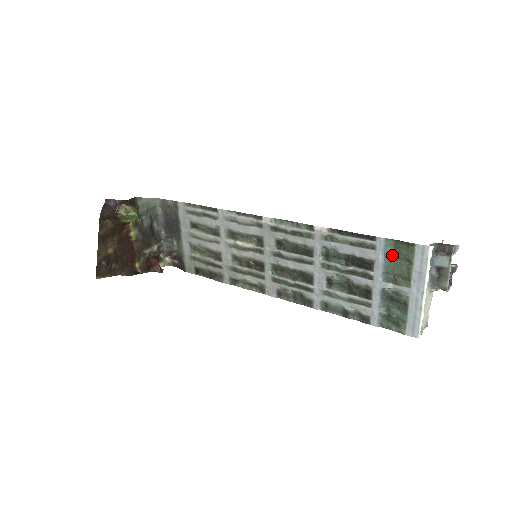
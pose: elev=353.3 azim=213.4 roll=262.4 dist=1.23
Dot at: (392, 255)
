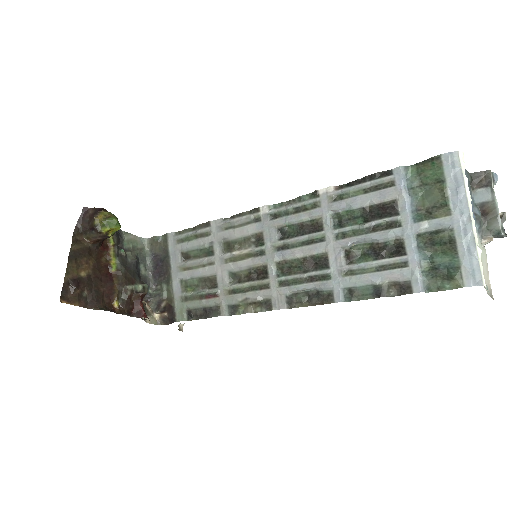
Dot at: (417, 185)
